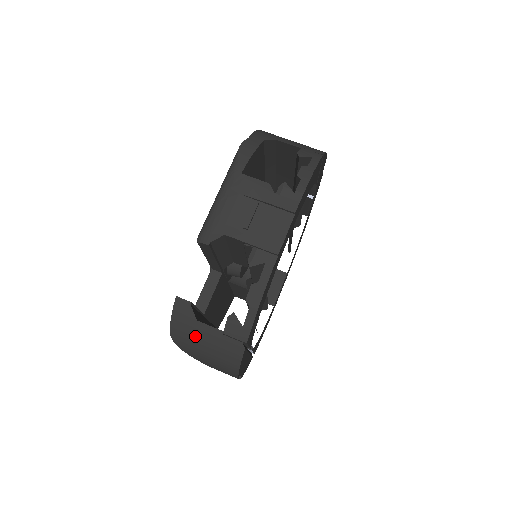
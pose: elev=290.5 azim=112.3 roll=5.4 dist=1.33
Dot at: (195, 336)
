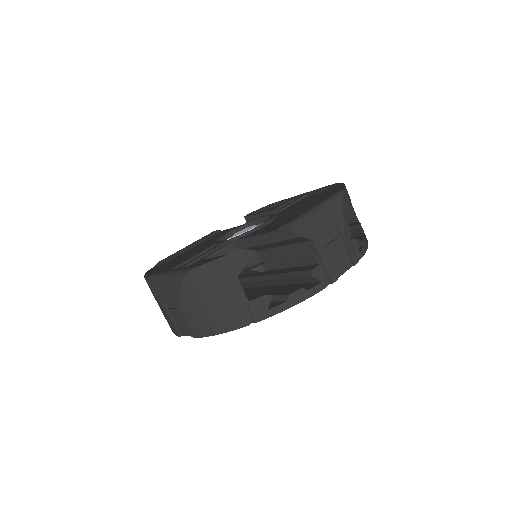
Dot at: (219, 286)
